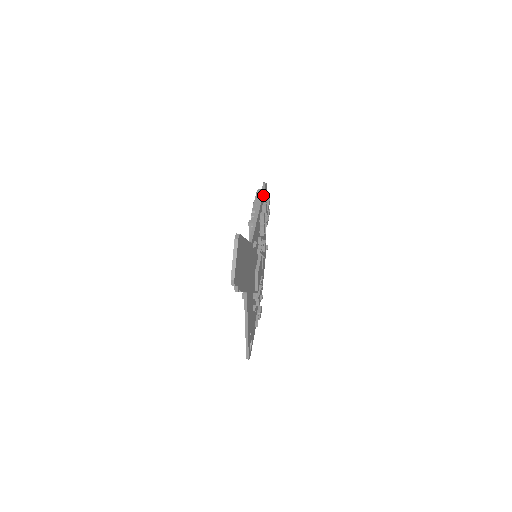
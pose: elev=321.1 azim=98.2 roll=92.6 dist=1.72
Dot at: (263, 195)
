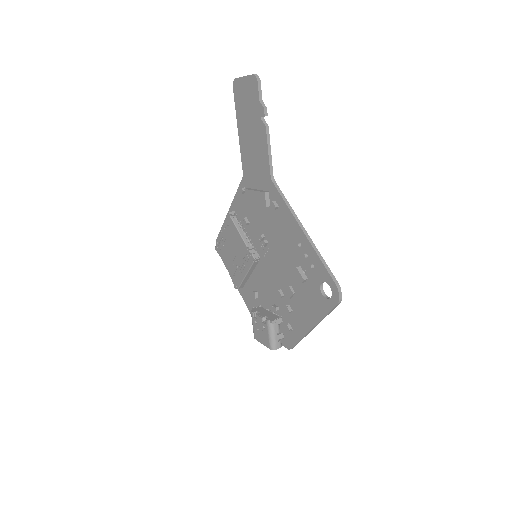
Dot at: occluded
